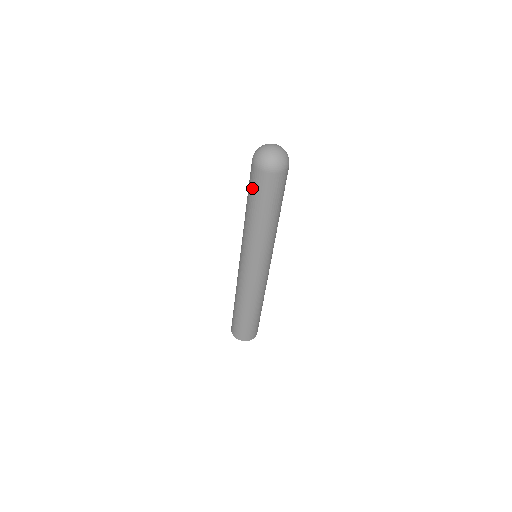
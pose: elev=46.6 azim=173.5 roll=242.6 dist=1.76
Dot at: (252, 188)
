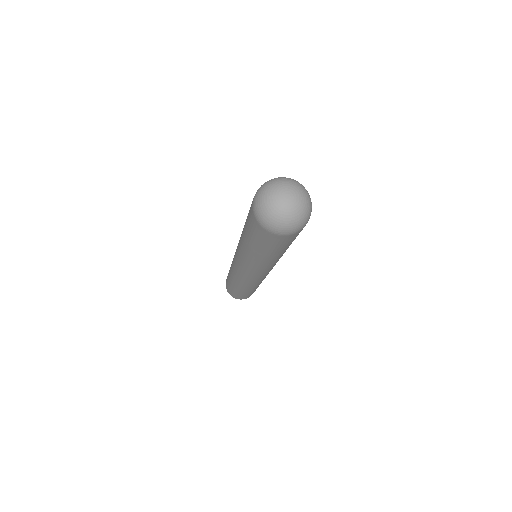
Dot at: (256, 238)
